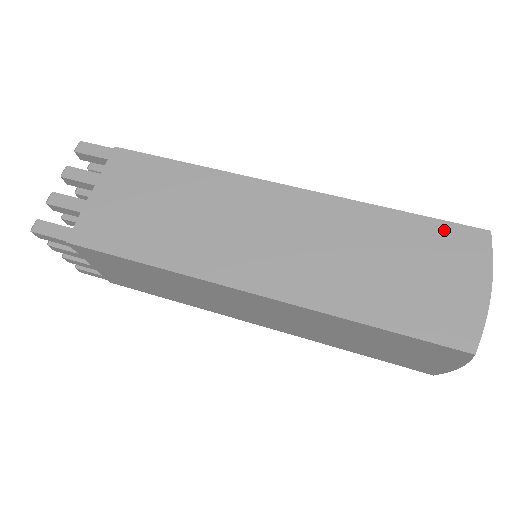
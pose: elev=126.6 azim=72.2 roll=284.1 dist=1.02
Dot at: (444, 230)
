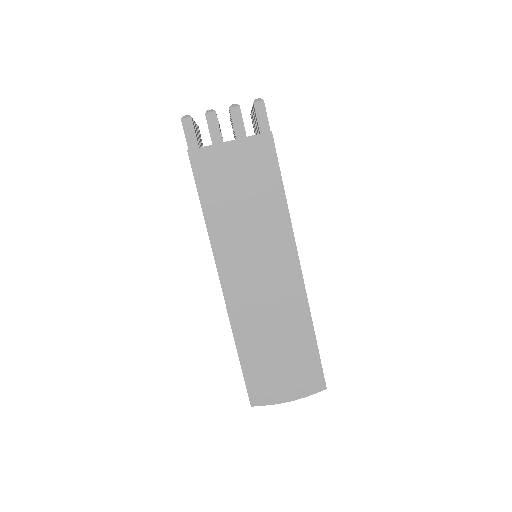
Dot at: (315, 366)
